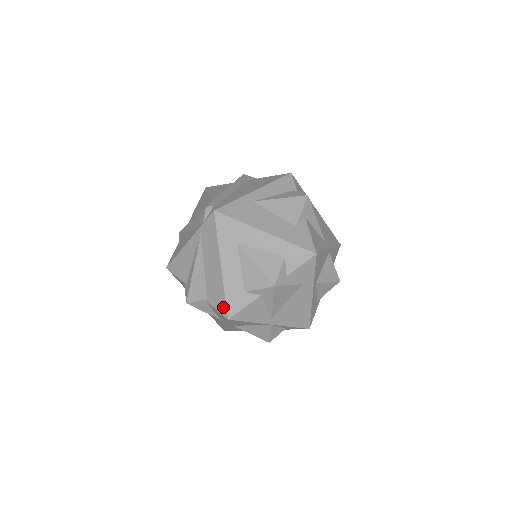
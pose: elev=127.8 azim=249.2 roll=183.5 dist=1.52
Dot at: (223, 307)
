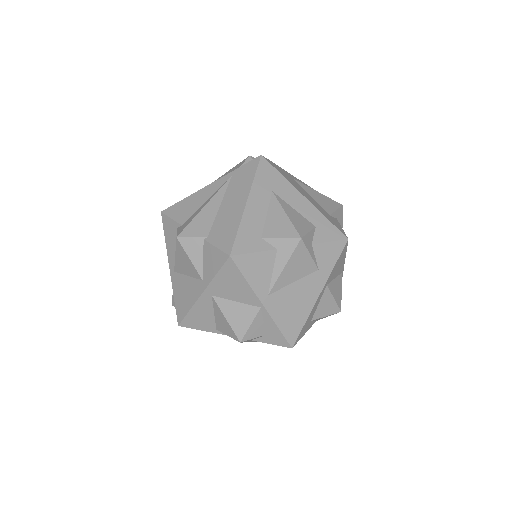
Dot at: (229, 243)
